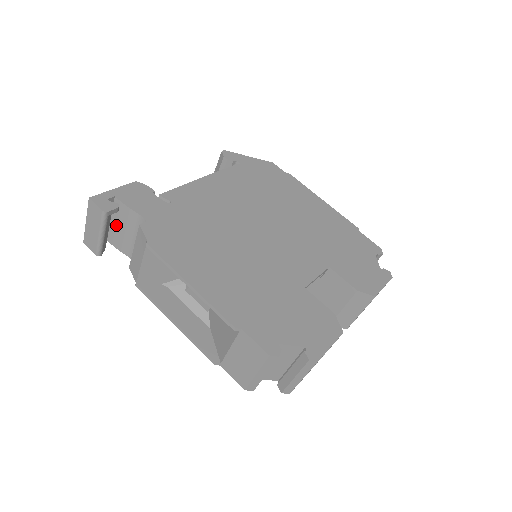
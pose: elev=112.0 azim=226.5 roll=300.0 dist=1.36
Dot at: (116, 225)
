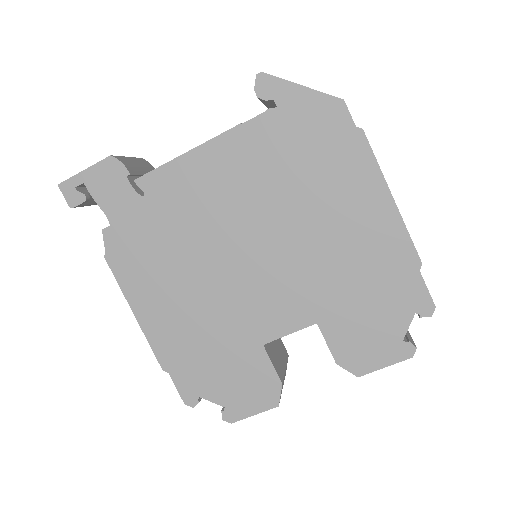
Dot at: occluded
